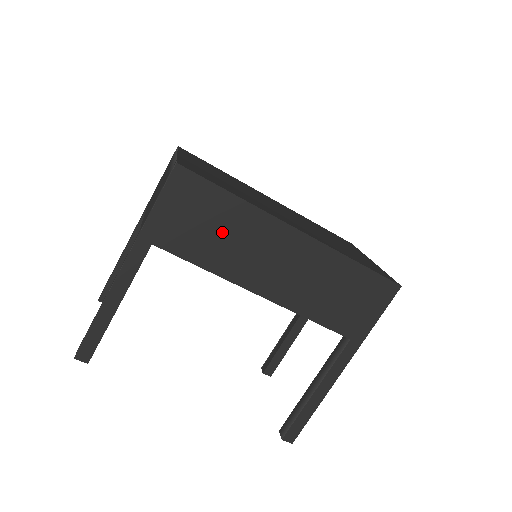
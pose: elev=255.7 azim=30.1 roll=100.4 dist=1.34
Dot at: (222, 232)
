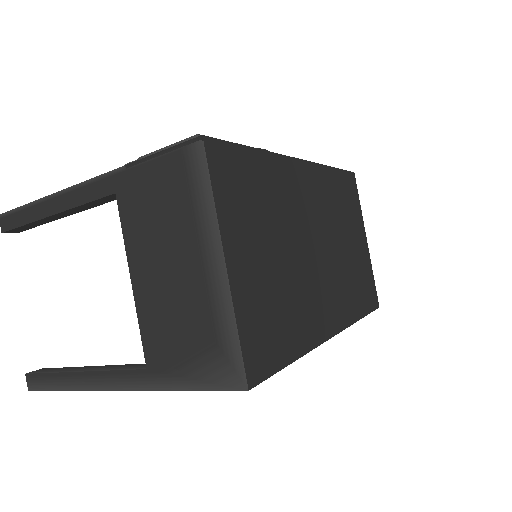
Dot at: occluded
